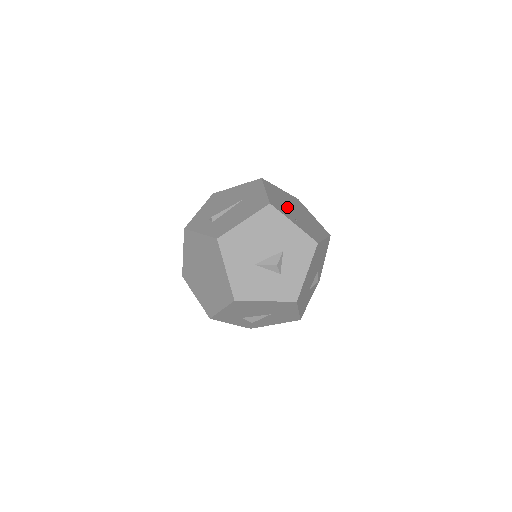
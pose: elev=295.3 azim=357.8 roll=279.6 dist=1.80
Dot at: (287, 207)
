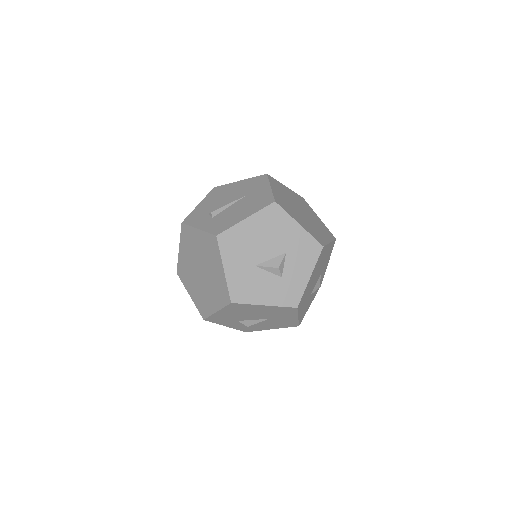
Dot at: (292, 206)
